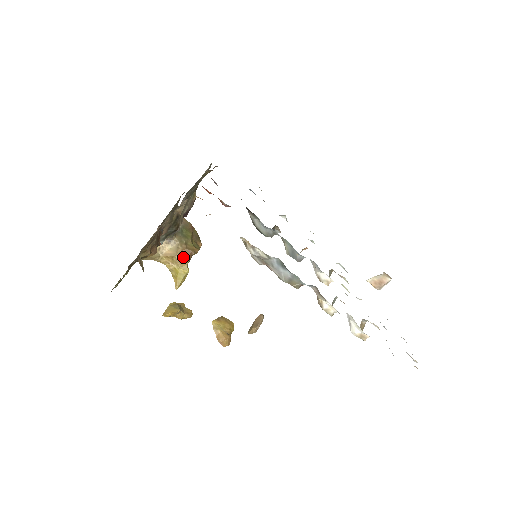
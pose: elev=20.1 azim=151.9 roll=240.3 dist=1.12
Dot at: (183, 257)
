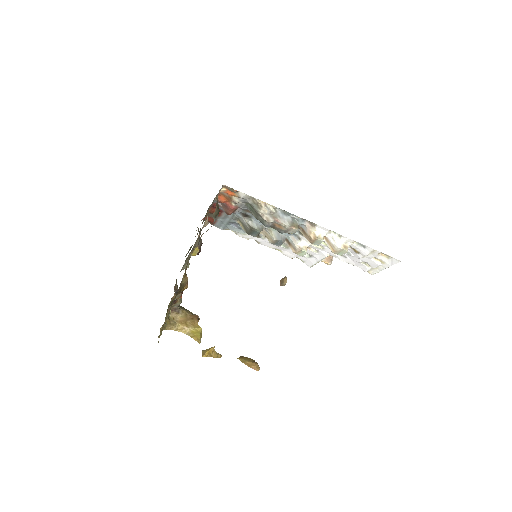
Dot at: (193, 320)
